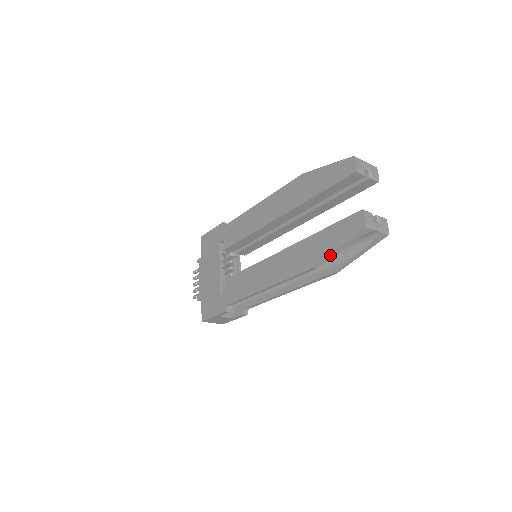
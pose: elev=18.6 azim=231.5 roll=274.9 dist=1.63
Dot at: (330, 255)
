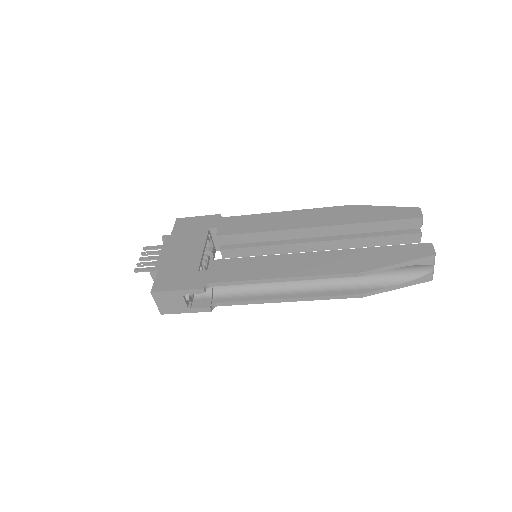
Dot at: (386, 267)
